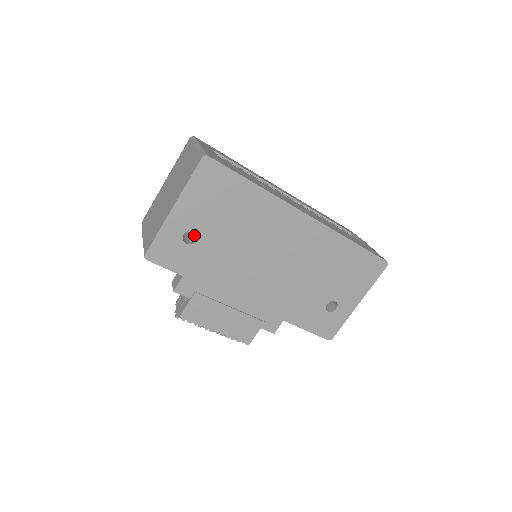
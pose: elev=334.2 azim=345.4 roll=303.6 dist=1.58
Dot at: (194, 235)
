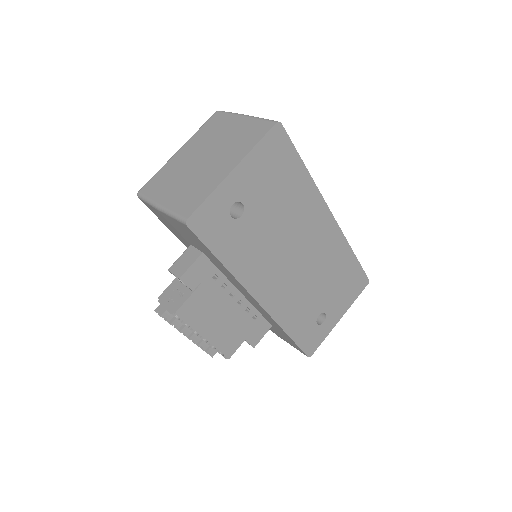
Dot at: (230, 211)
